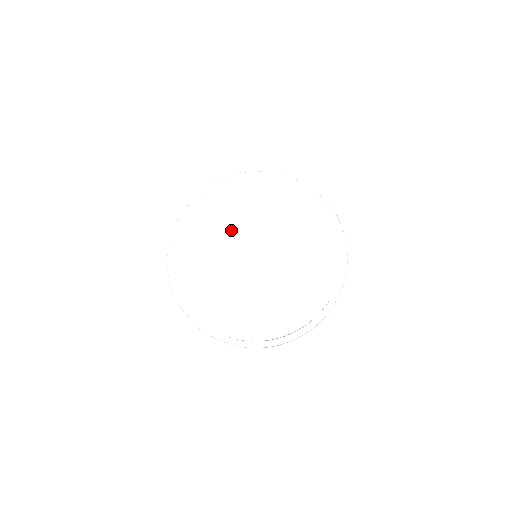
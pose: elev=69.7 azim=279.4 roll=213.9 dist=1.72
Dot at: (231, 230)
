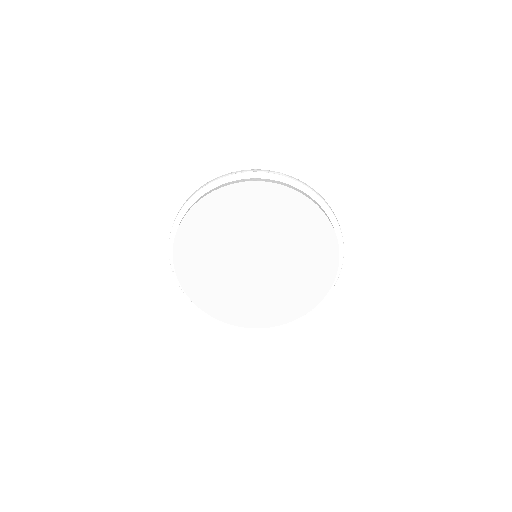
Dot at: (243, 233)
